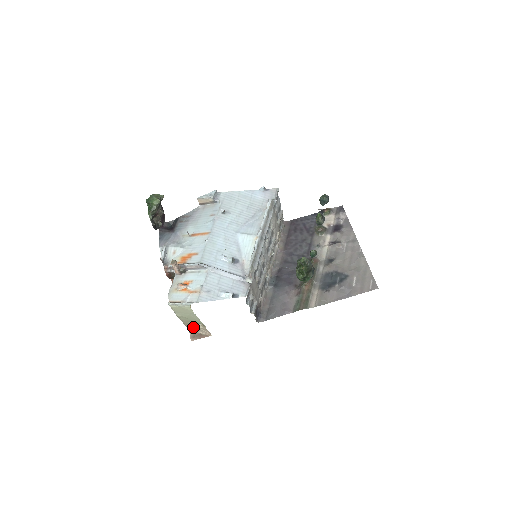
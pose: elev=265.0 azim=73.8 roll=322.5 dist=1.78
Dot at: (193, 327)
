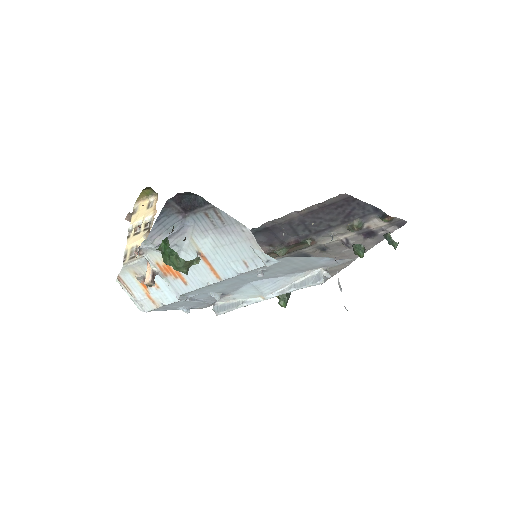
Dot at: occluded
